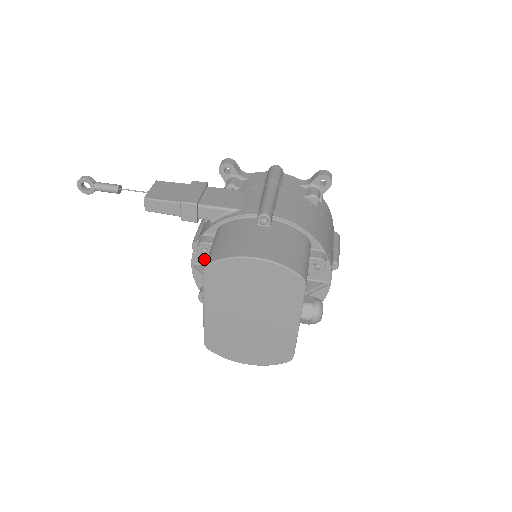
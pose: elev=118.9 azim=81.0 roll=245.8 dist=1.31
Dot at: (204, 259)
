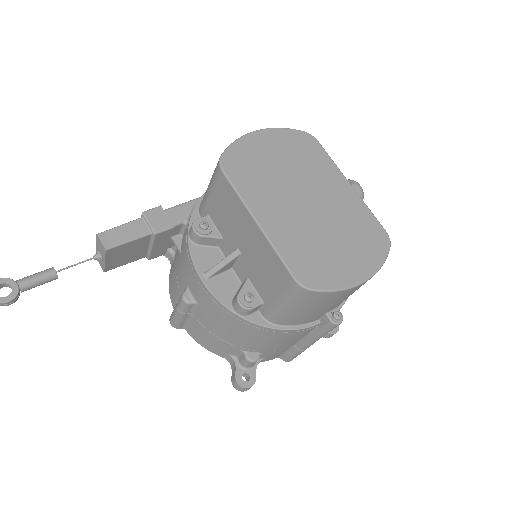
Dot at: (209, 261)
